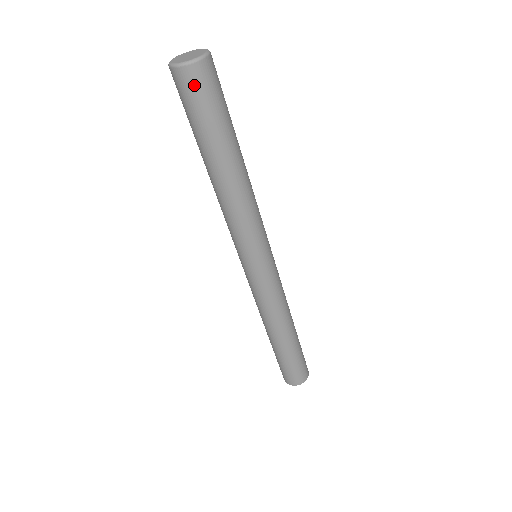
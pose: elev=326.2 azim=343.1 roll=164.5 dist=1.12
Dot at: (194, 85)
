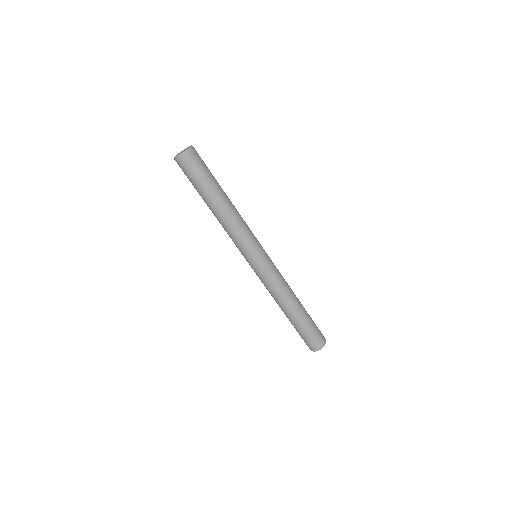
Dot at: (180, 167)
